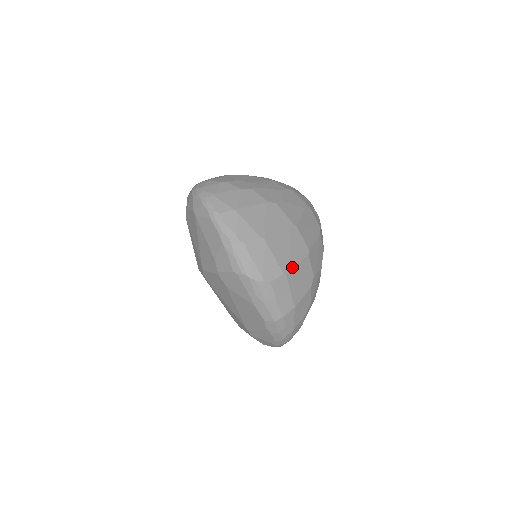
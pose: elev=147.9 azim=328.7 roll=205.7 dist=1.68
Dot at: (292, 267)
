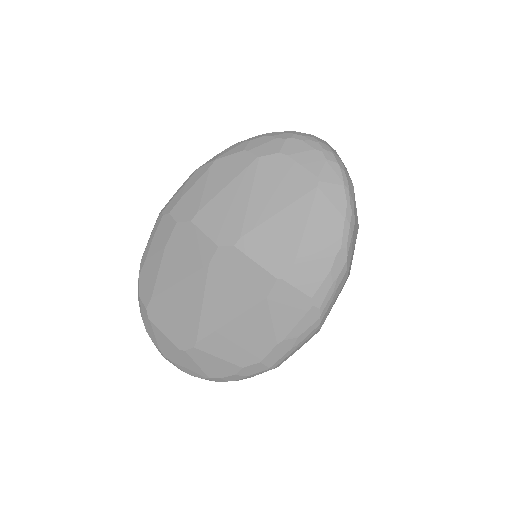
Dot at: occluded
